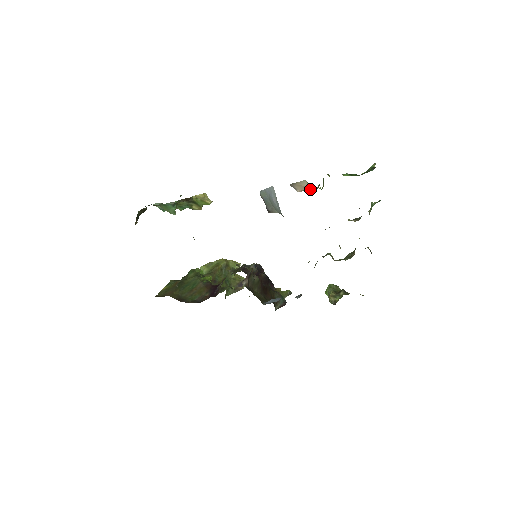
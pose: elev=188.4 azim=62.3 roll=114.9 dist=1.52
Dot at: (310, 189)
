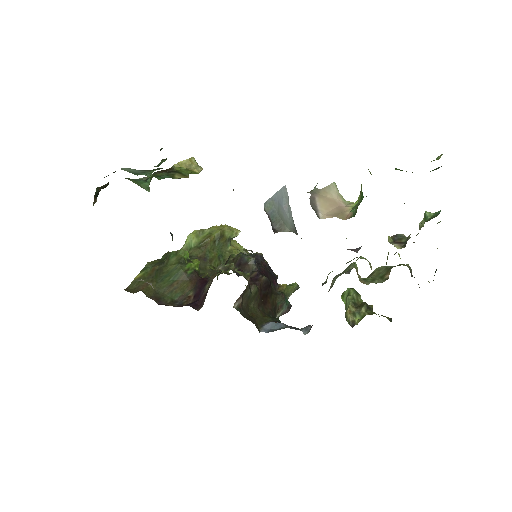
Dot at: (340, 210)
